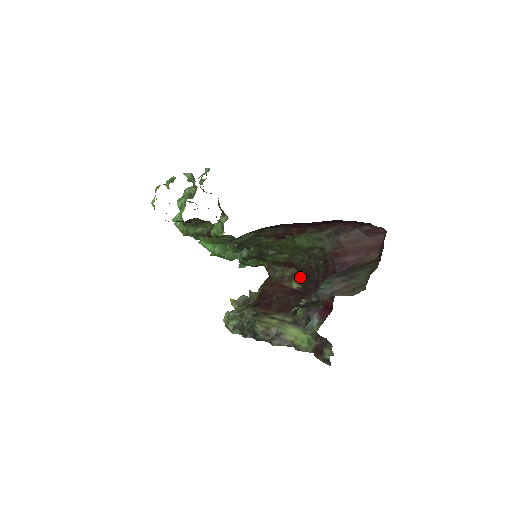
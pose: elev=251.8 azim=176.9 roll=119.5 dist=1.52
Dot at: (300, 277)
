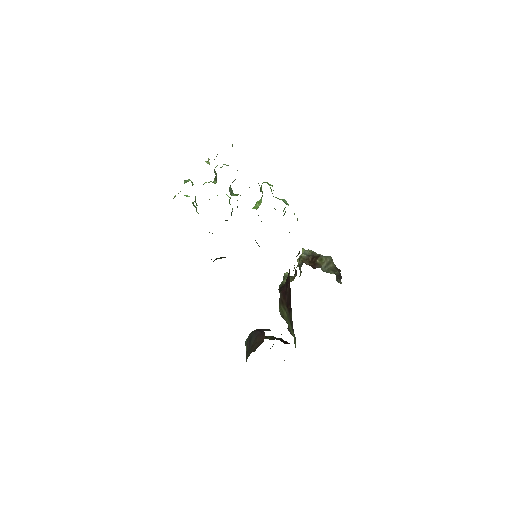
Dot at: occluded
